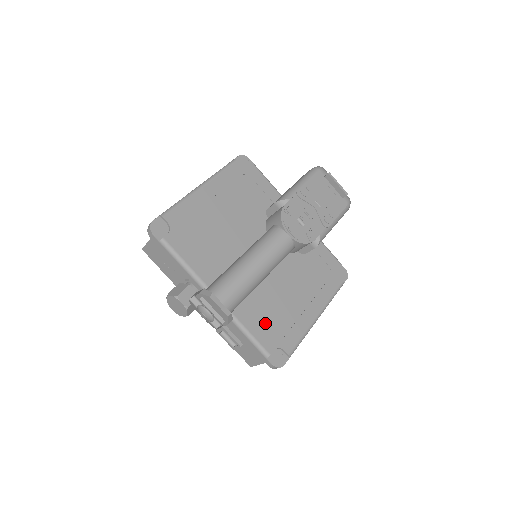
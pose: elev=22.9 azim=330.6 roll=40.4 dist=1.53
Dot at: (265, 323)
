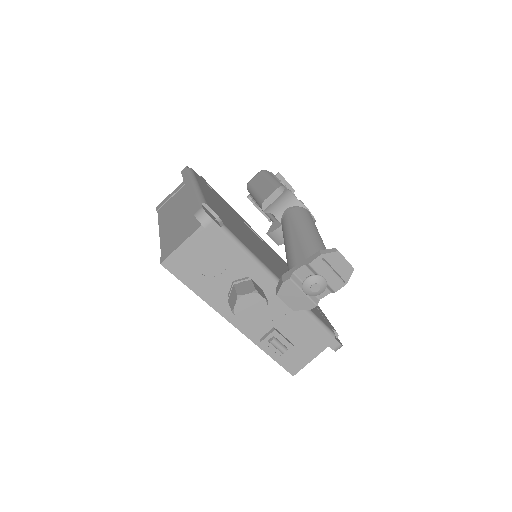
Dot at: occluded
